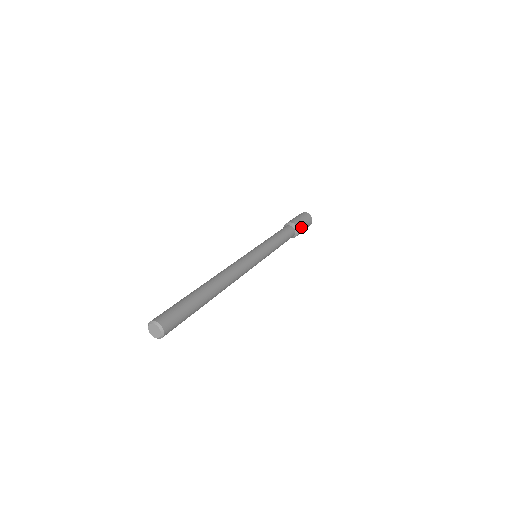
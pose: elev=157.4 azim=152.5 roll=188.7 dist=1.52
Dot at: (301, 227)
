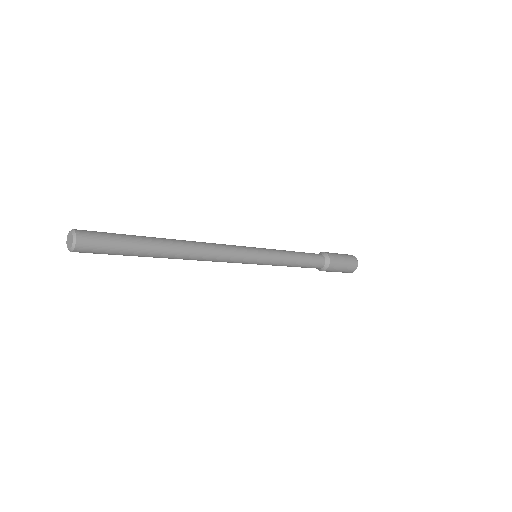
Dot at: (336, 261)
